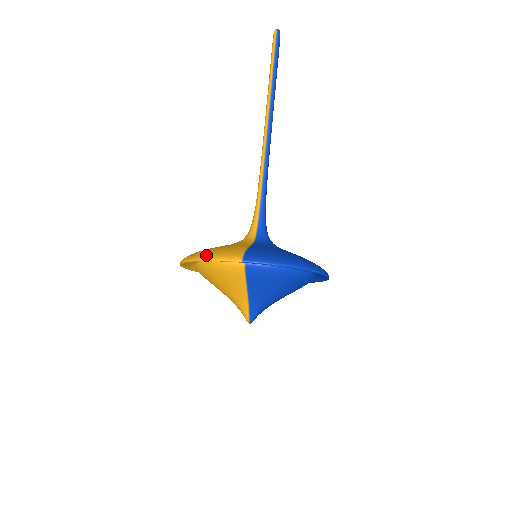
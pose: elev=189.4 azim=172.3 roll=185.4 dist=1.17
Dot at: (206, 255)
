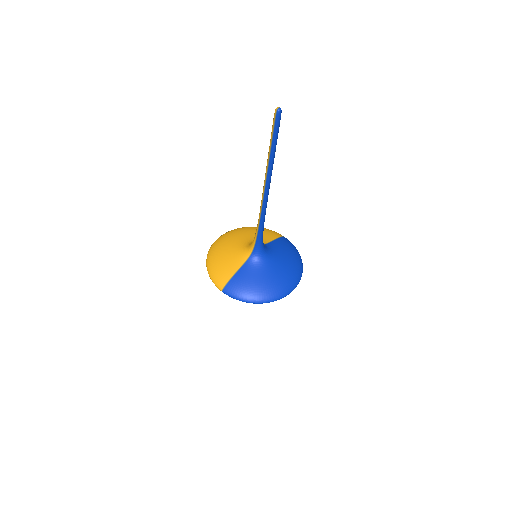
Dot at: (210, 272)
